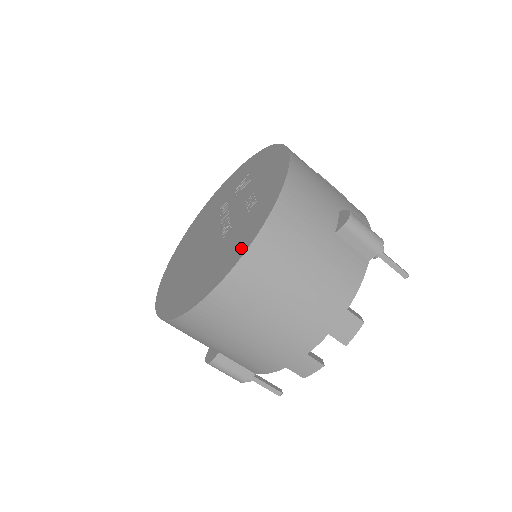
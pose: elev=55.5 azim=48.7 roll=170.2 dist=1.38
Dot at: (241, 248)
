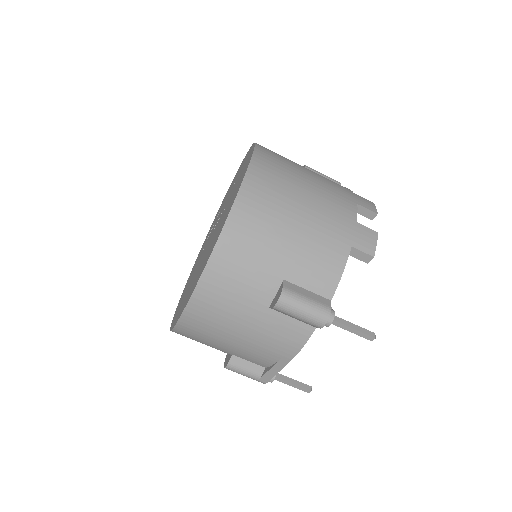
Dot at: (249, 157)
